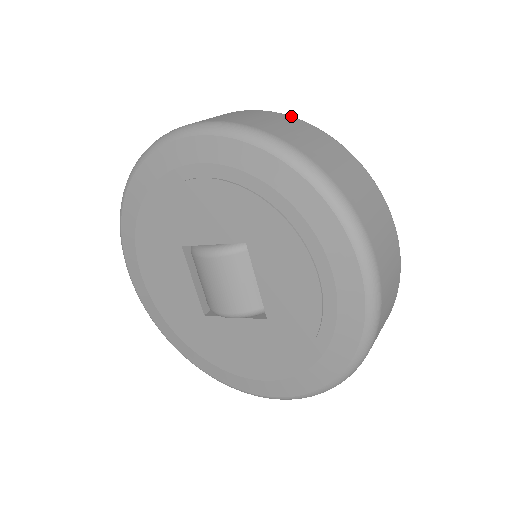
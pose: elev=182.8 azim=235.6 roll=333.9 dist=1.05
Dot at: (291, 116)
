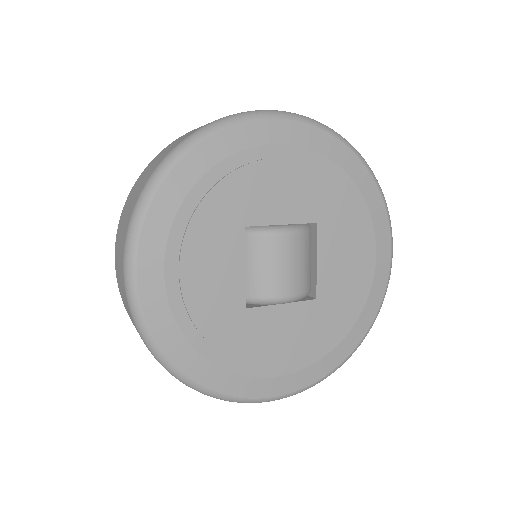
Dot at: occluded
